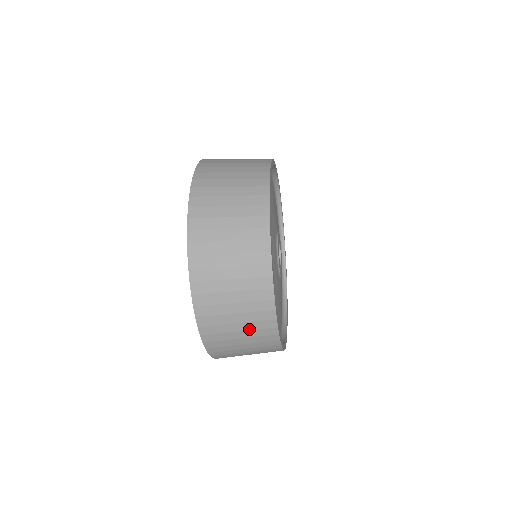
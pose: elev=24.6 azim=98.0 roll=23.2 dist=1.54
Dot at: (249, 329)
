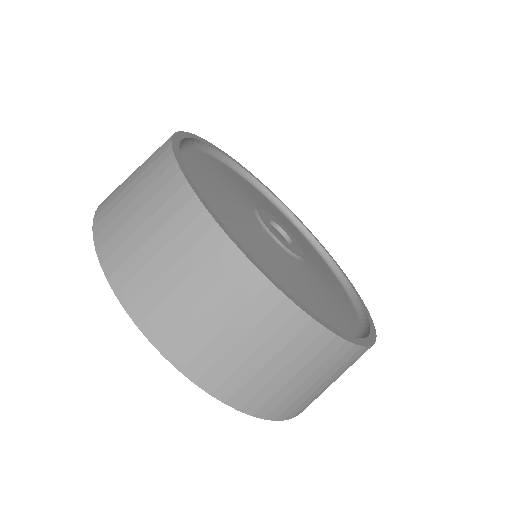
Dot at: (303, 365)
